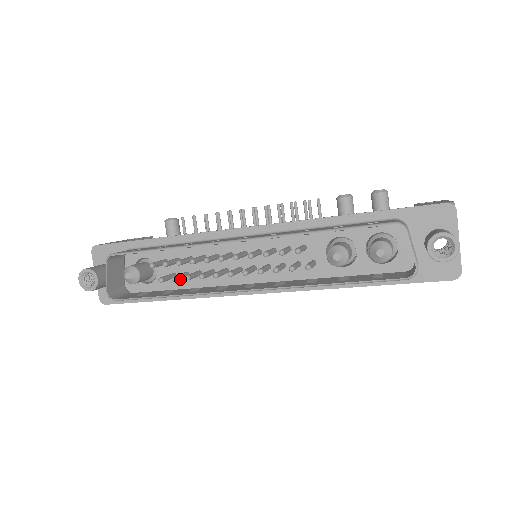
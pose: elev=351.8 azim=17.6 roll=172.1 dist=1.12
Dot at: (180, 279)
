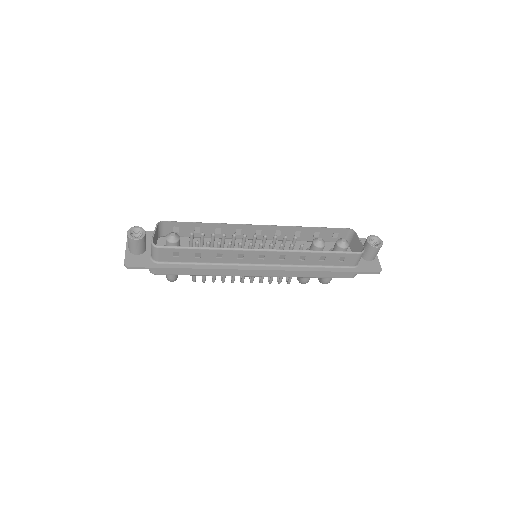
Dot at: occluded
